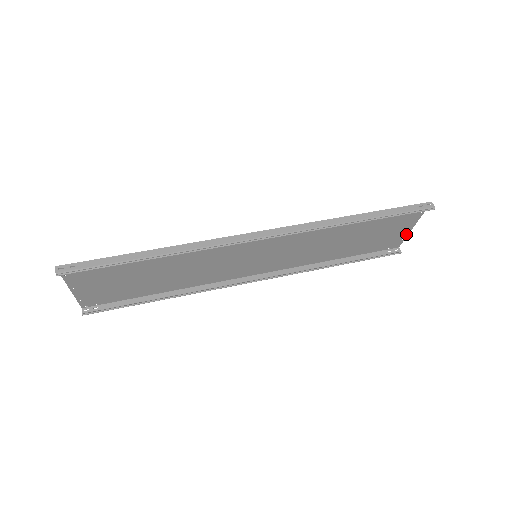
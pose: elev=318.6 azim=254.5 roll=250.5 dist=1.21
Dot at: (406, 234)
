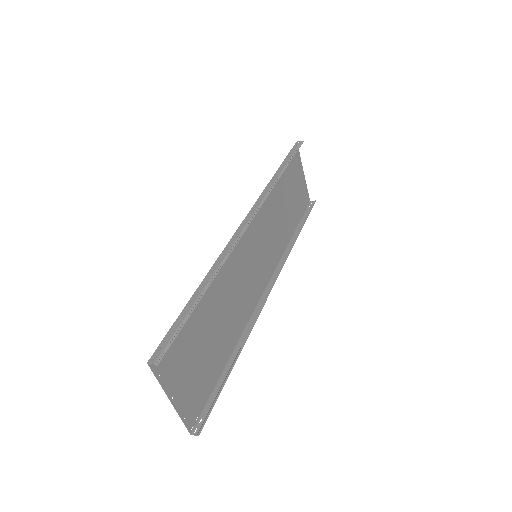
Dot at: (305, 184)
